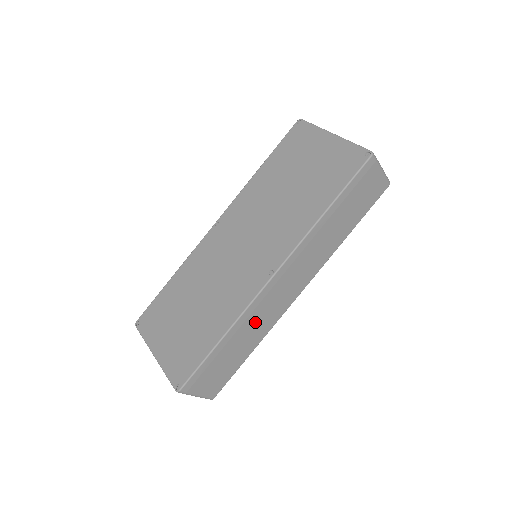
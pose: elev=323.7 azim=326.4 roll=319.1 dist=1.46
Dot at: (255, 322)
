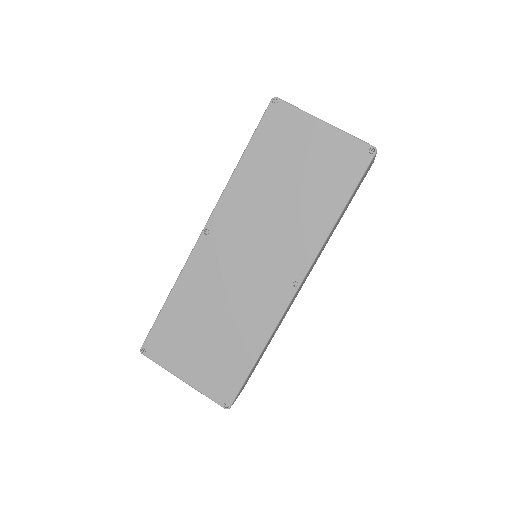
Dot at: (279, 324)
